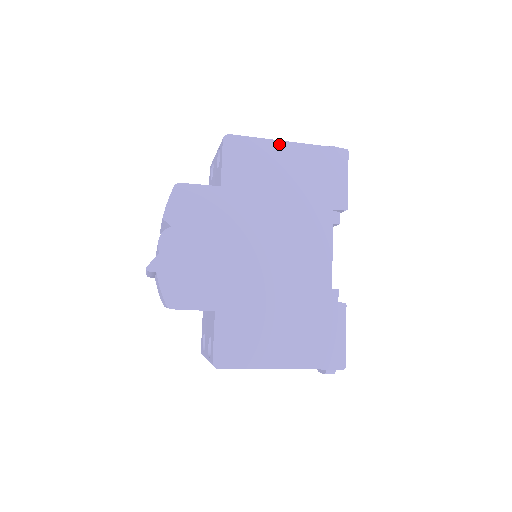
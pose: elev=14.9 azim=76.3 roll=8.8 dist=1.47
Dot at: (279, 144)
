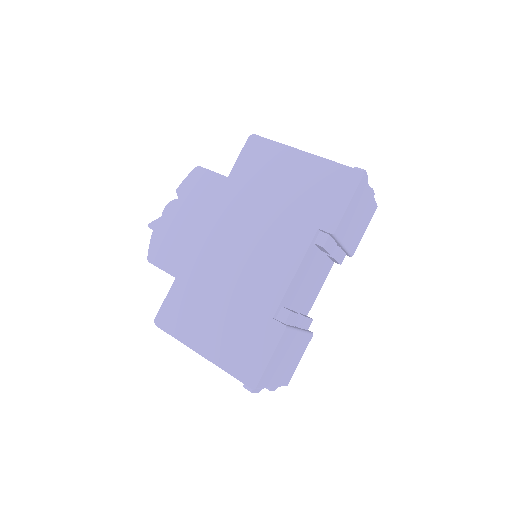
Dot at: (294, 152)
